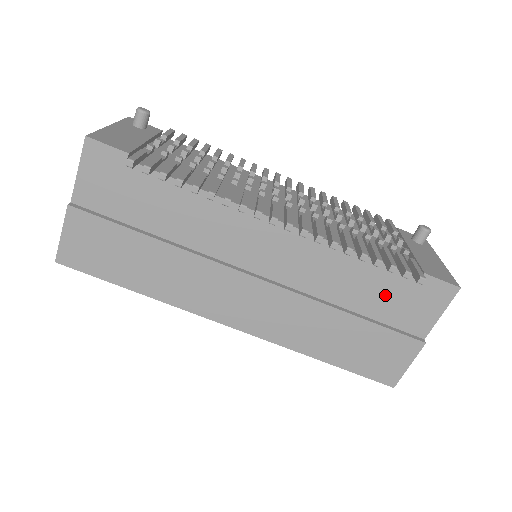
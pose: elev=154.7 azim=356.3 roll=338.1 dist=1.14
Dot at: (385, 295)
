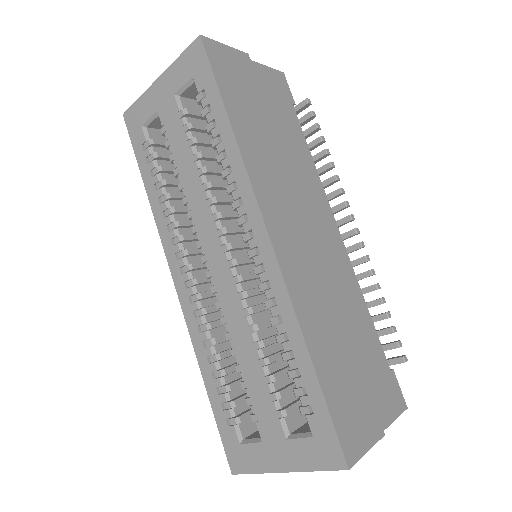
Dot at: (369, 357)
